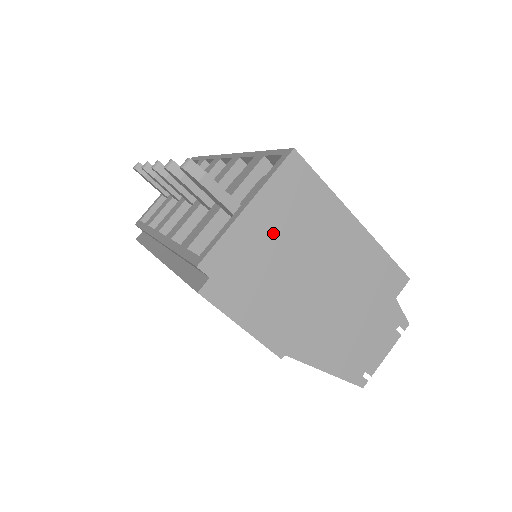
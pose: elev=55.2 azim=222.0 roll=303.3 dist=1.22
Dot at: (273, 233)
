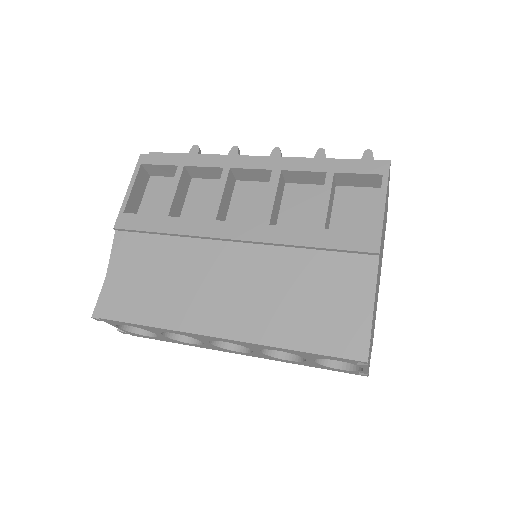
Dot at: occluded
